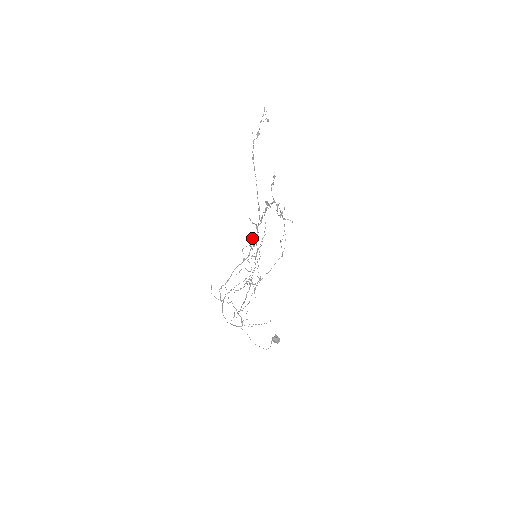
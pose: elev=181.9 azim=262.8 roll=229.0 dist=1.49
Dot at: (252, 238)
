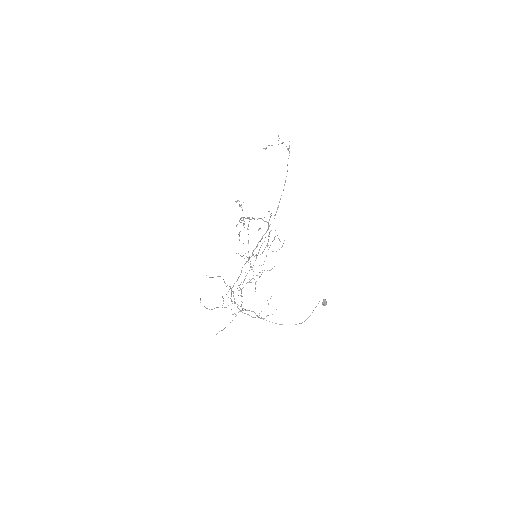
Dot at: (269, 233)
